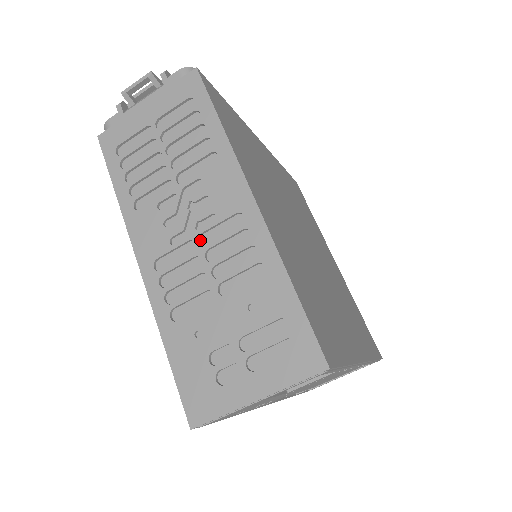
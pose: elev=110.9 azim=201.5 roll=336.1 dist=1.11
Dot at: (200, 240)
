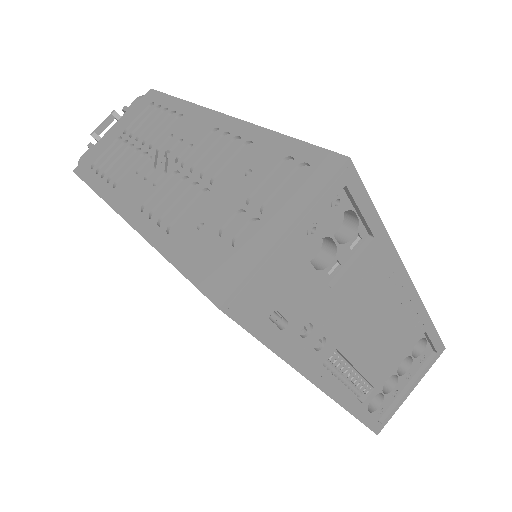
Dot at: (182, 169)
